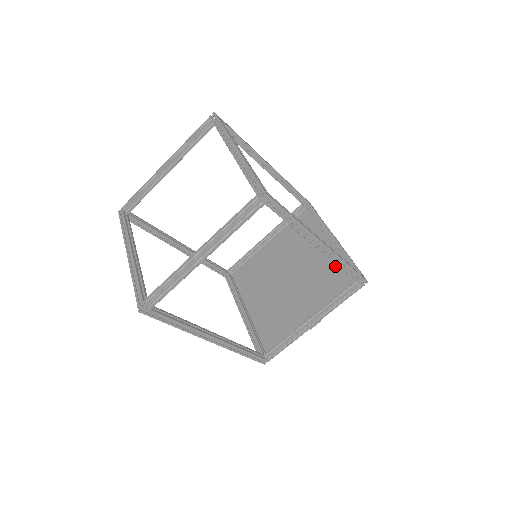
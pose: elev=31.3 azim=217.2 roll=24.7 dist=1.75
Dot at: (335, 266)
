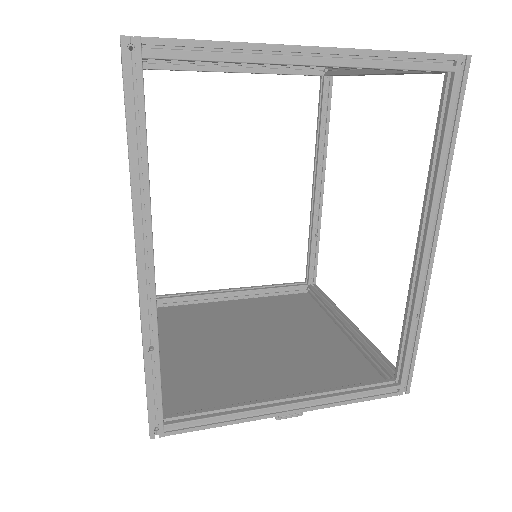
Dot at: (346, 356)
